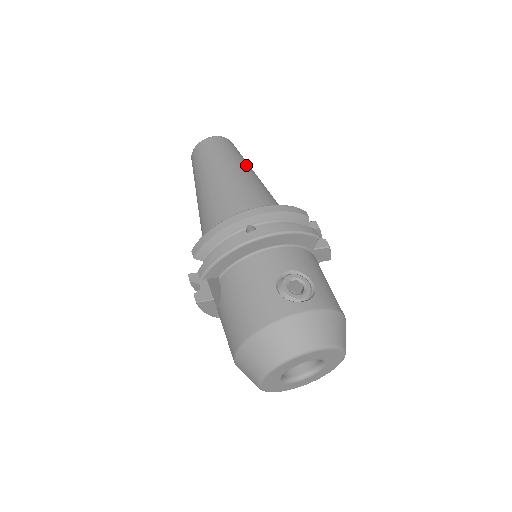
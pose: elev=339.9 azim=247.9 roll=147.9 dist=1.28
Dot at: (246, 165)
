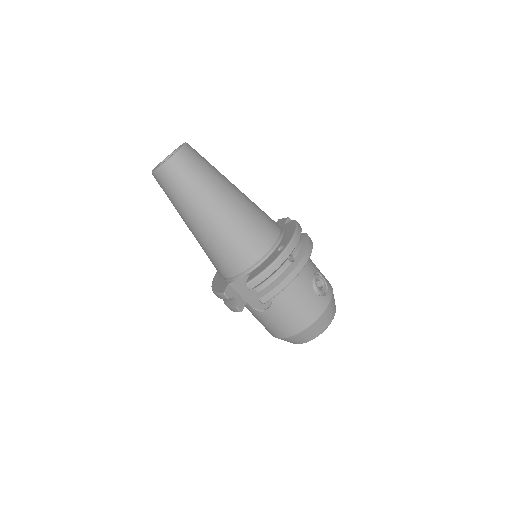
Dot at: (225, 177)
